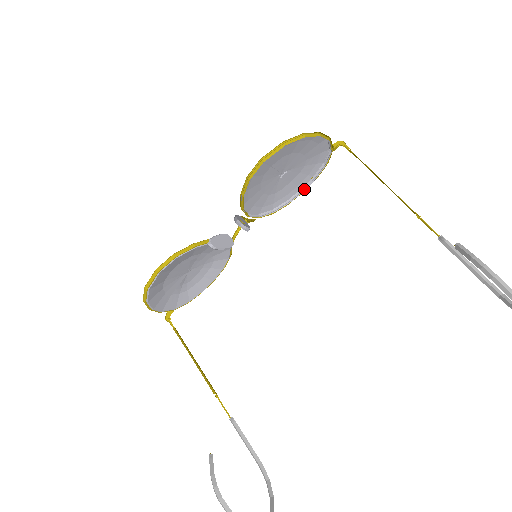
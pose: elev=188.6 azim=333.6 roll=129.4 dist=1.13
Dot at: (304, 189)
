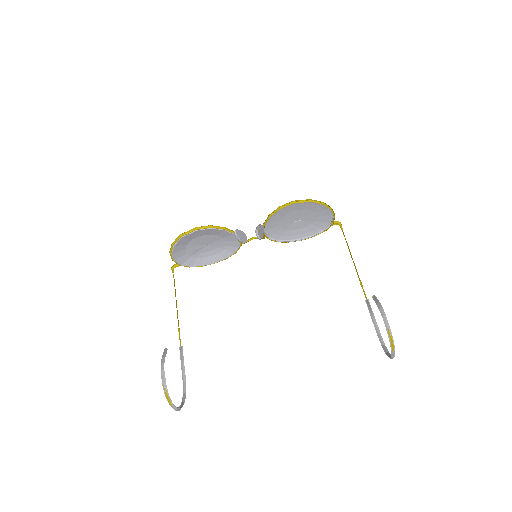
Dot at: (303, 239)
